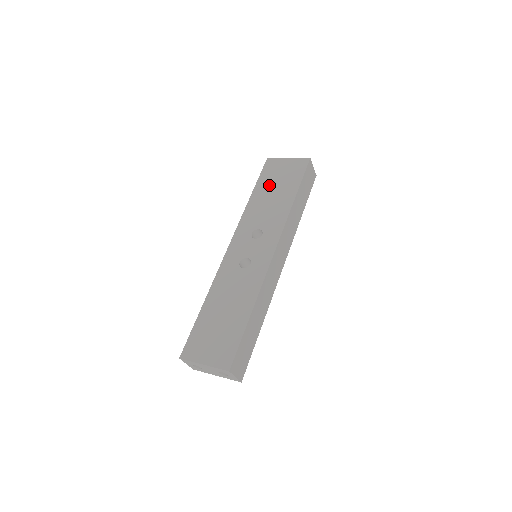
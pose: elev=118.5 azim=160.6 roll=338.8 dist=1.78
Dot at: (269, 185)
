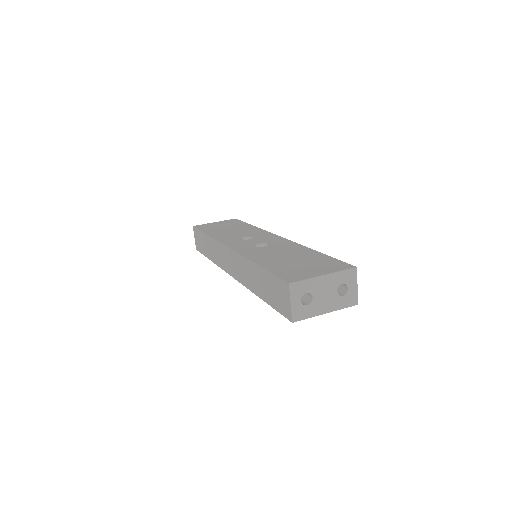
Dot at: (218, 229)
